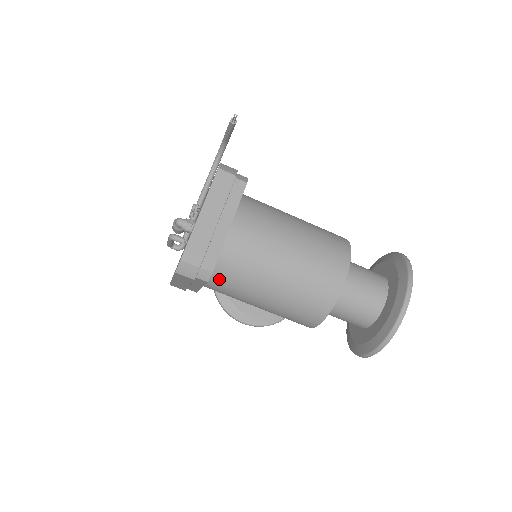
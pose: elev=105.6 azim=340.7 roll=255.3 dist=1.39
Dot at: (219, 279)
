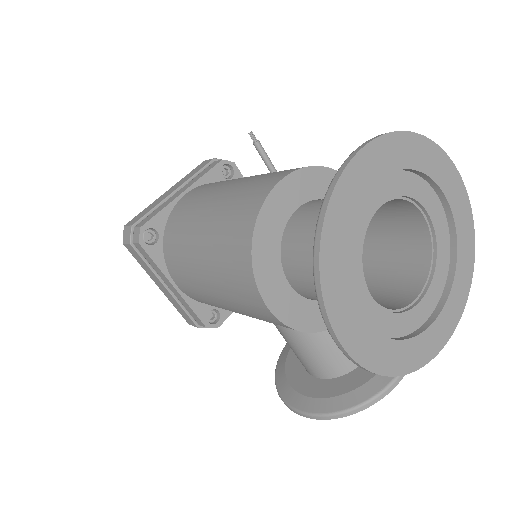
Dot at: (170, 255)
